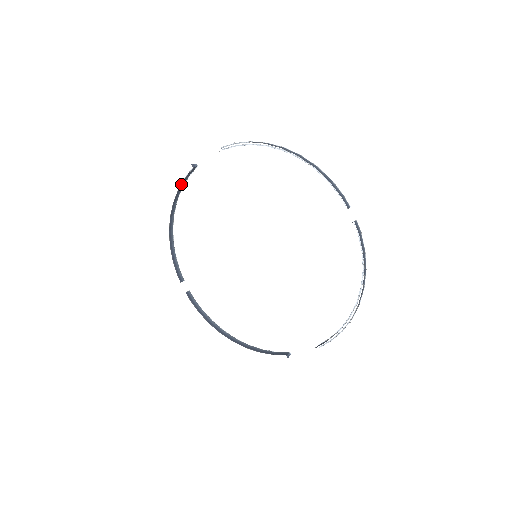
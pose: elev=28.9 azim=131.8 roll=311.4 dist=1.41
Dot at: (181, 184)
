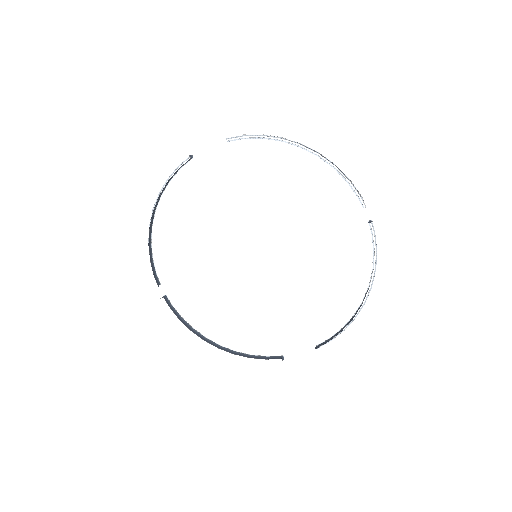
Dot at: (172, 176)
